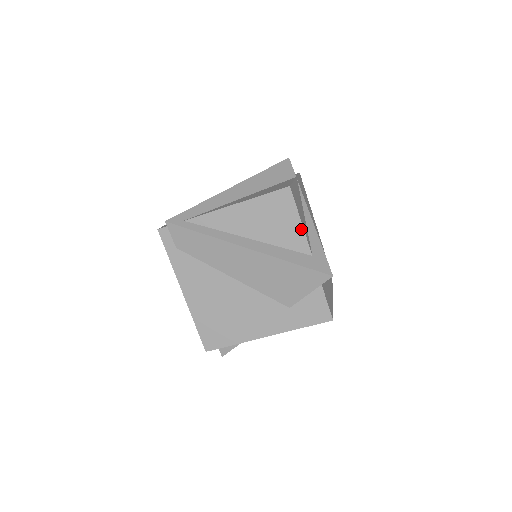
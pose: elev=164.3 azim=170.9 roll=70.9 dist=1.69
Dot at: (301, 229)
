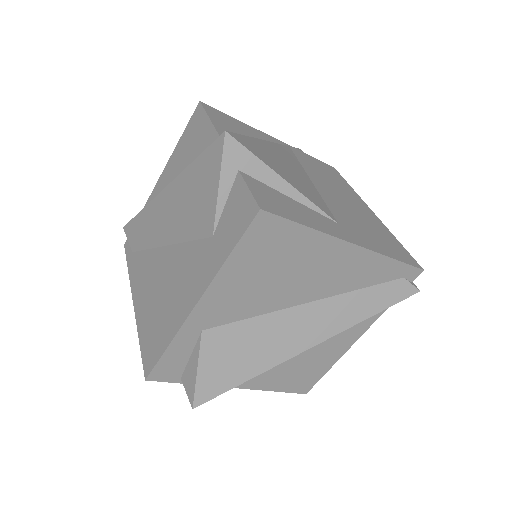
Dot at: (212, 129)
